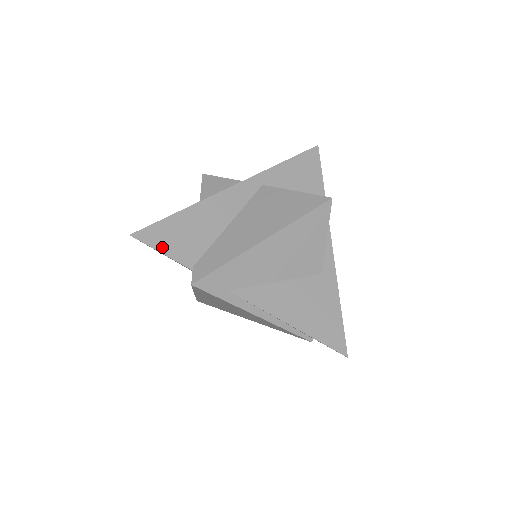
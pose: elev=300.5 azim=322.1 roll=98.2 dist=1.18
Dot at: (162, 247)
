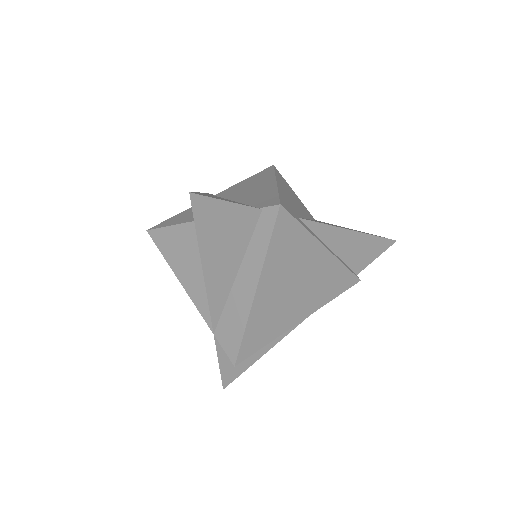
Dot at: (222, 200)
